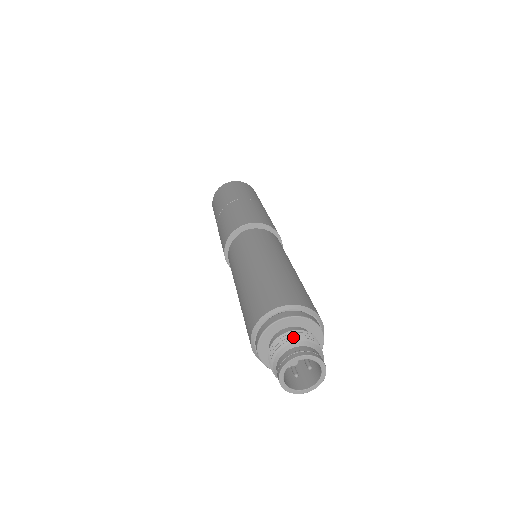
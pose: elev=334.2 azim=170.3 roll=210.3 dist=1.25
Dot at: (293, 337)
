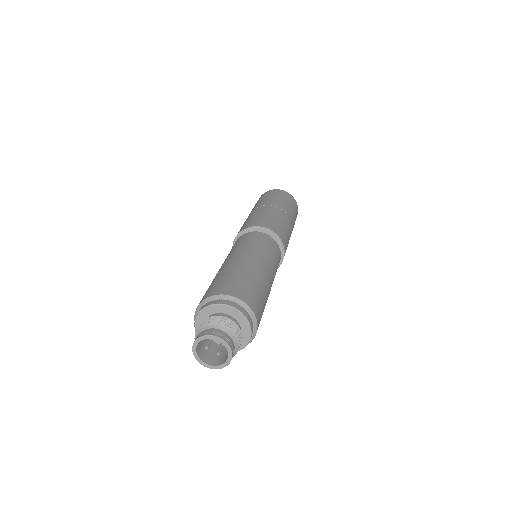
Dot at: (234, 328)
